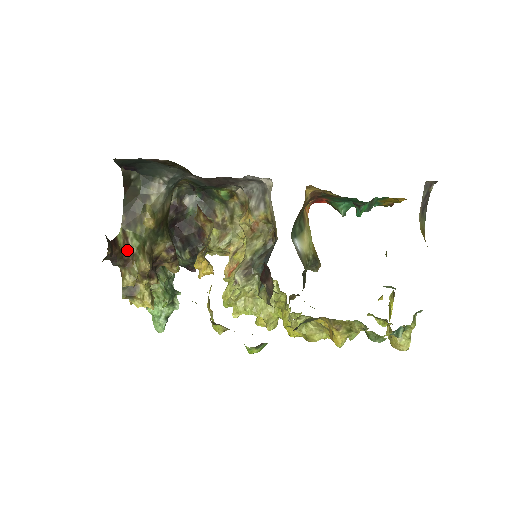
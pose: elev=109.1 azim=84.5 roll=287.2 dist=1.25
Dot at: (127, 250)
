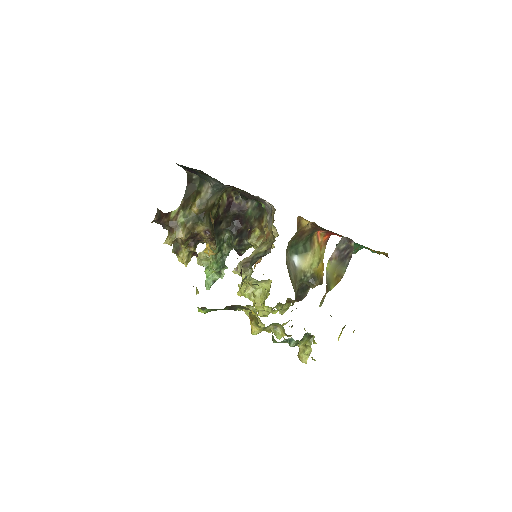
Dot at: (174, 222)
